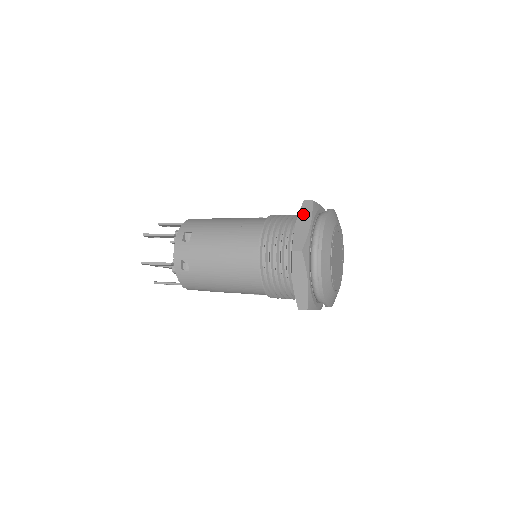
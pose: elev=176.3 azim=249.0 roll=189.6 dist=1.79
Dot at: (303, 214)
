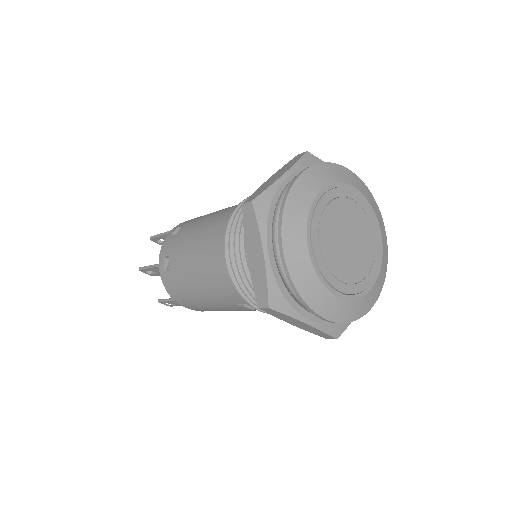
Dot at: (285, 167)
